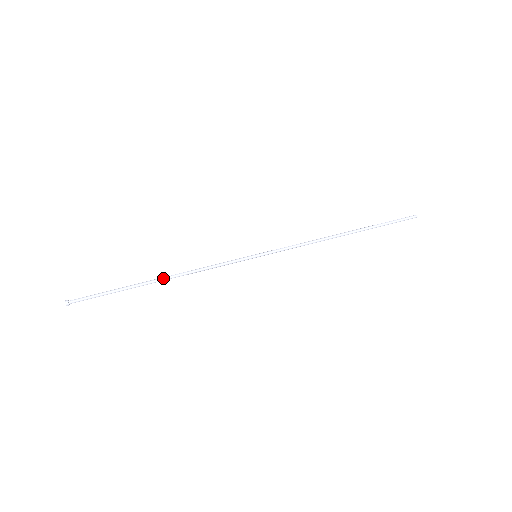
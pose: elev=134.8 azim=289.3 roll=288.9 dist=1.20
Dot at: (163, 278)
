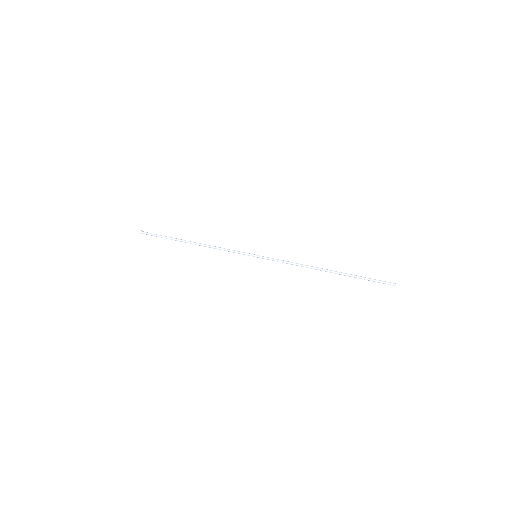
Dot at: (195, 242)
